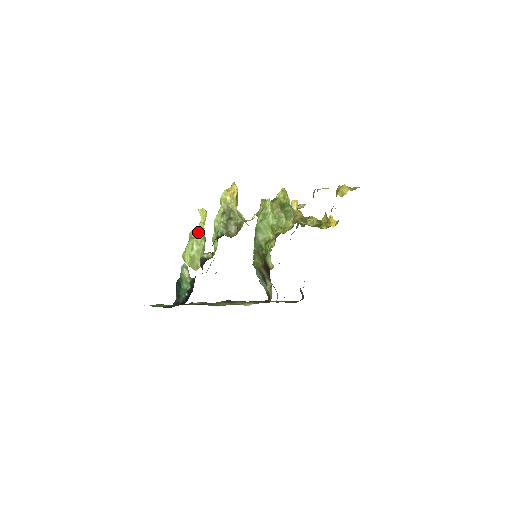
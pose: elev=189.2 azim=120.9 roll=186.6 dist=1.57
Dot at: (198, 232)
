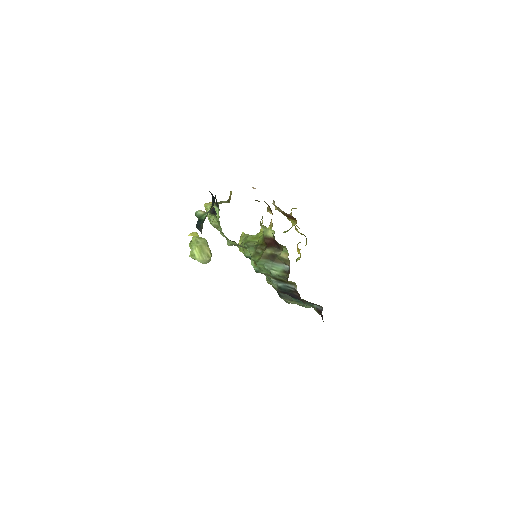
Dot at: occluded
